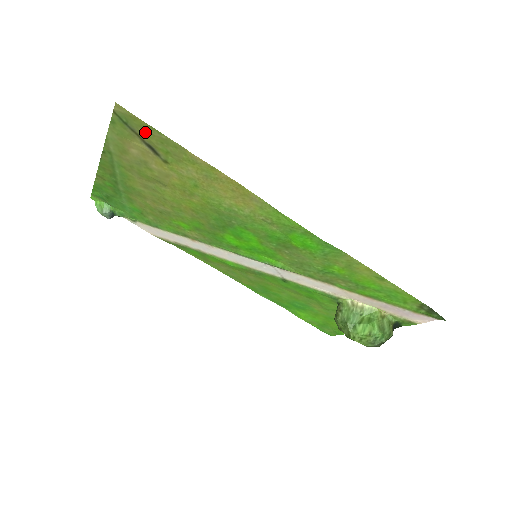
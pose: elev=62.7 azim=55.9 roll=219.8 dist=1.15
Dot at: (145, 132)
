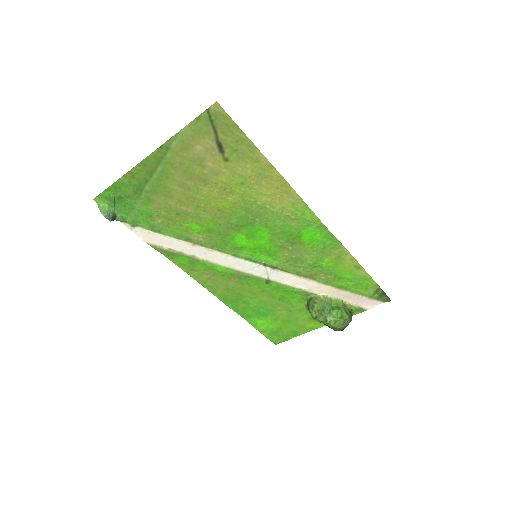
Dot at: (227, 130)
